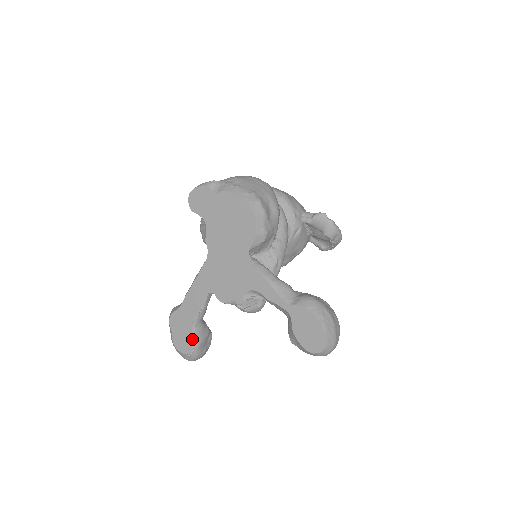
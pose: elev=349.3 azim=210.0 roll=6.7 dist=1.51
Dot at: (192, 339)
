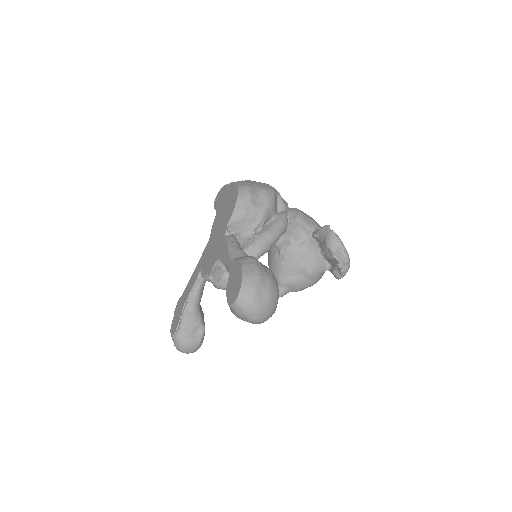
Dot at: (180, 319)
